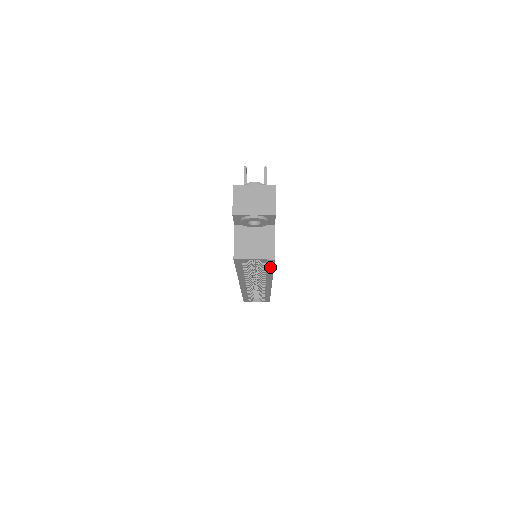
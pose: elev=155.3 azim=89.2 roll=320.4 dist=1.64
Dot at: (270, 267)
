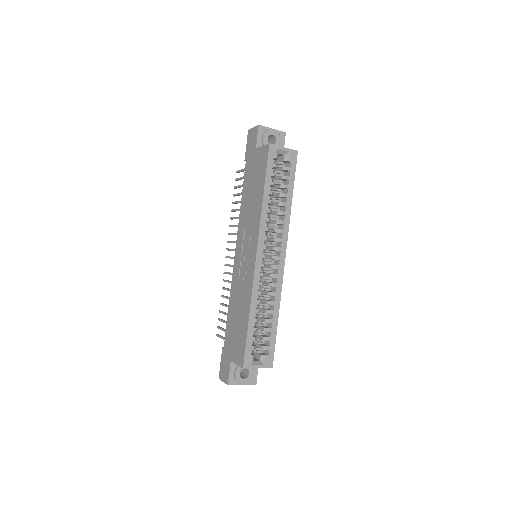
Dot at: (292, 177)
